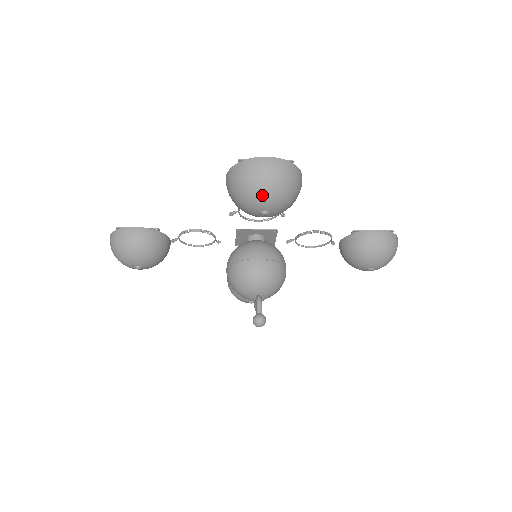
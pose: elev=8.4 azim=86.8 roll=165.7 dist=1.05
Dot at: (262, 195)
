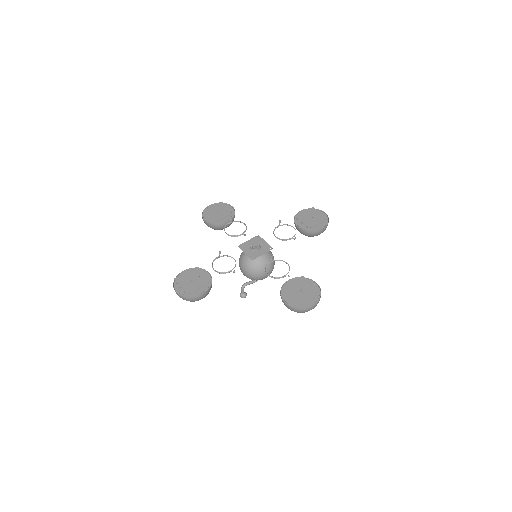
Dot at: occluded
